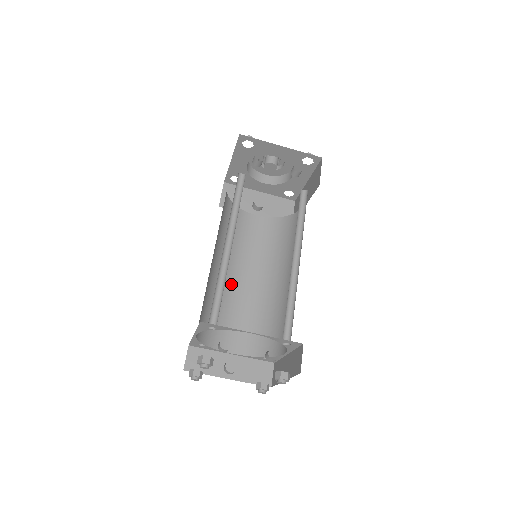
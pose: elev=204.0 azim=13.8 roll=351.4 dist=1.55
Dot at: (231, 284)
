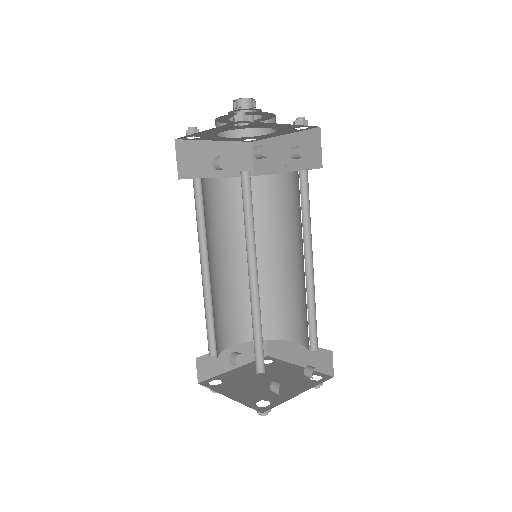
Dot at: (218, 277)
